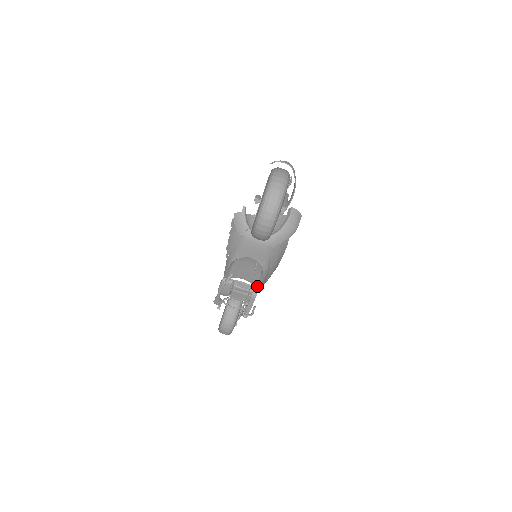
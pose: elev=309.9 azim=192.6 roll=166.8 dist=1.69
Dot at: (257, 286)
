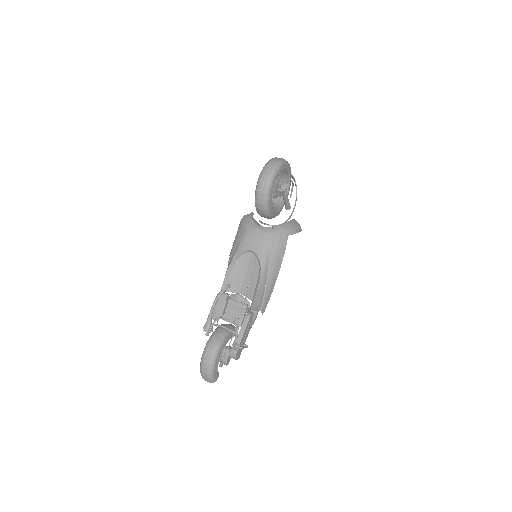
Dot at: (253, 299)
